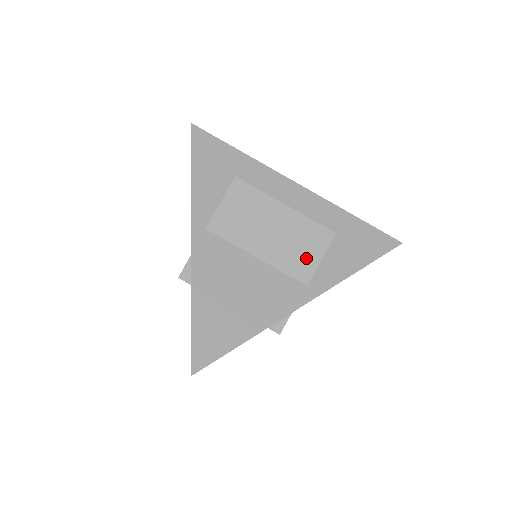
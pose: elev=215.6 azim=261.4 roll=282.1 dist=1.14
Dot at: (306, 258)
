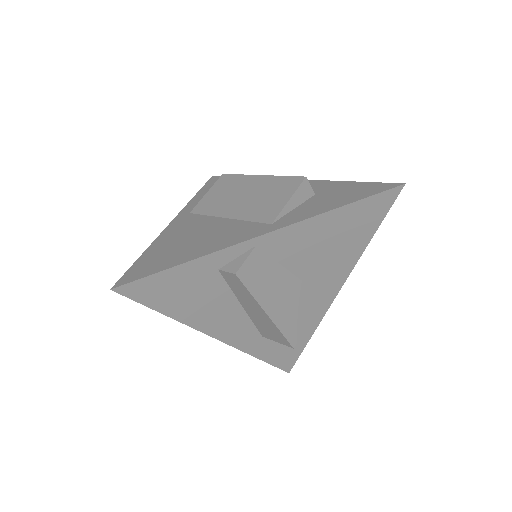
Dot at: (273, 204)
